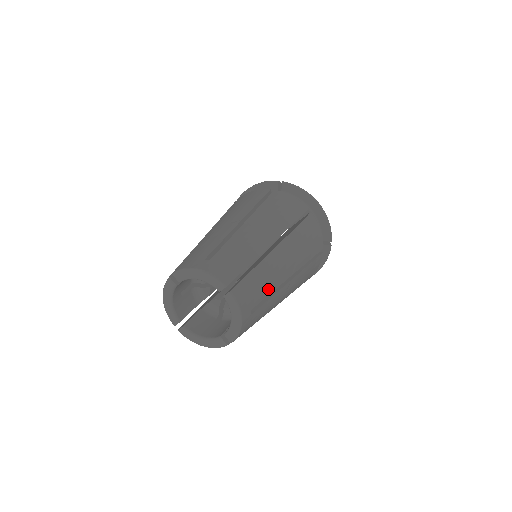
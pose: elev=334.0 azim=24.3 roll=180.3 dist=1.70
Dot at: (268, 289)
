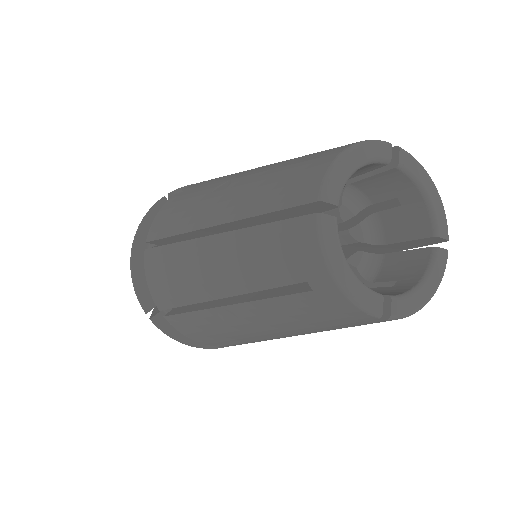
Dot at: occluded
